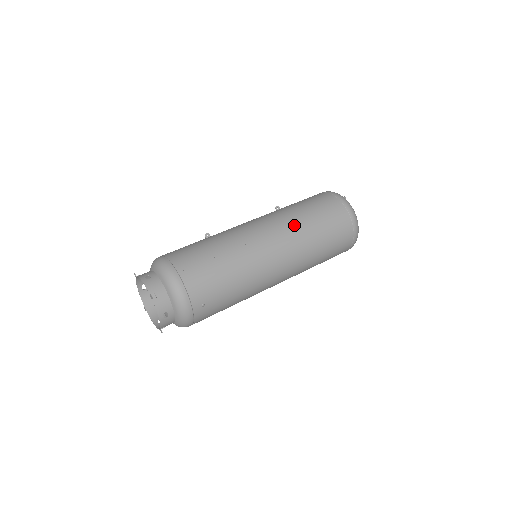
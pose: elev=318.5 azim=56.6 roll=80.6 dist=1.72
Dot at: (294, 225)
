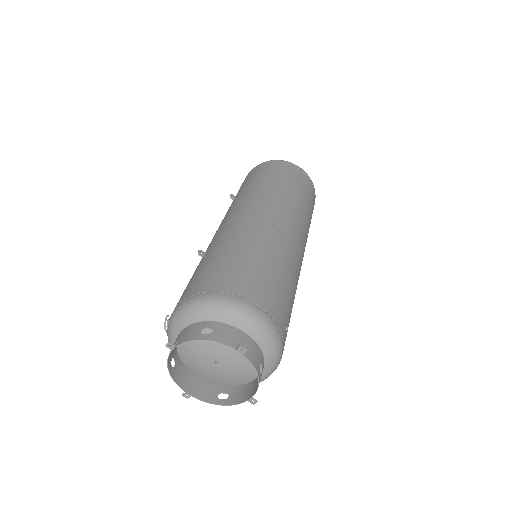
Dot at: (283, 198)
